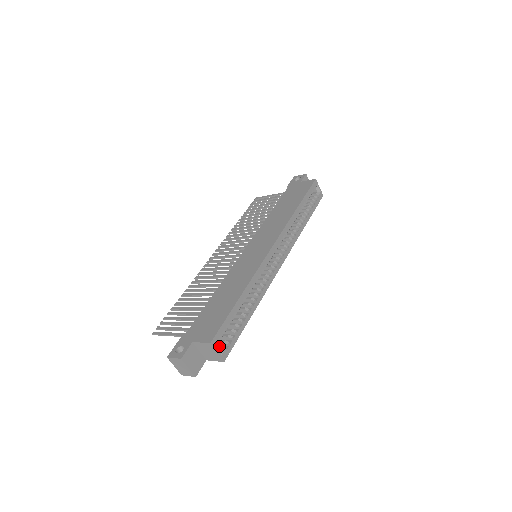
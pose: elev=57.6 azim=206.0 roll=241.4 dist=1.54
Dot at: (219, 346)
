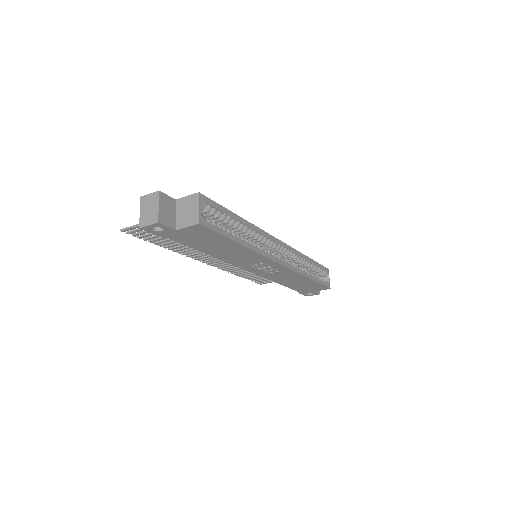
Dot at: occluded
